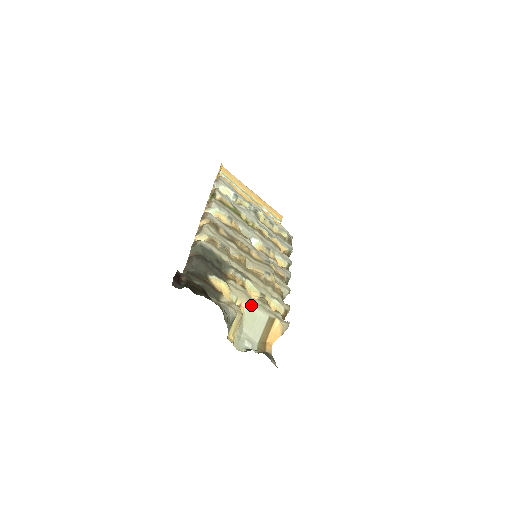
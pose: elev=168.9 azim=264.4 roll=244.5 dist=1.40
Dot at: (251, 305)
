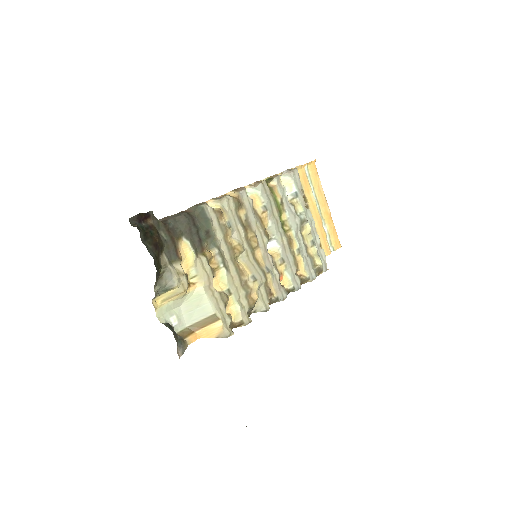
Dot at: (205, 291)
